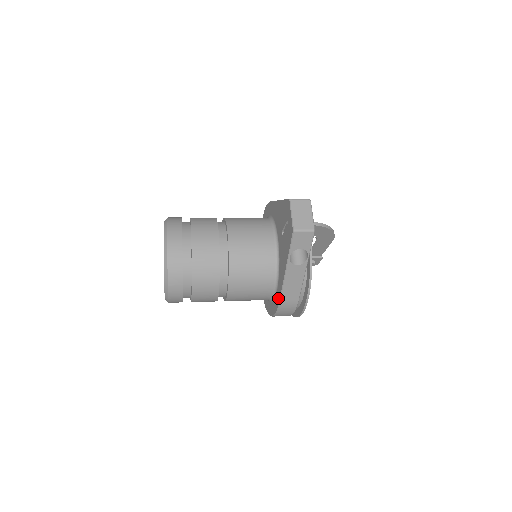
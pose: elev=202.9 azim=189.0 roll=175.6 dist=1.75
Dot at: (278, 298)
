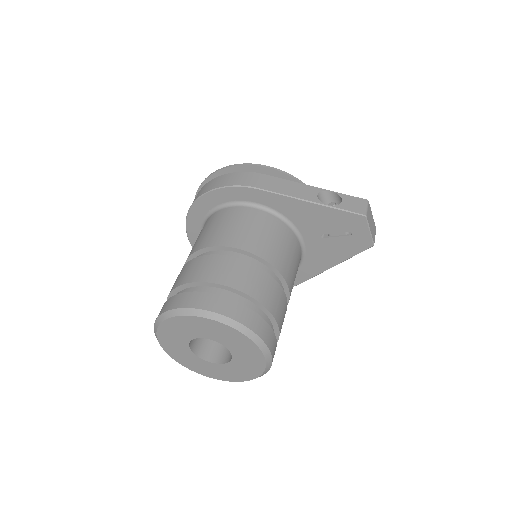
Dot at: (295, 282)
